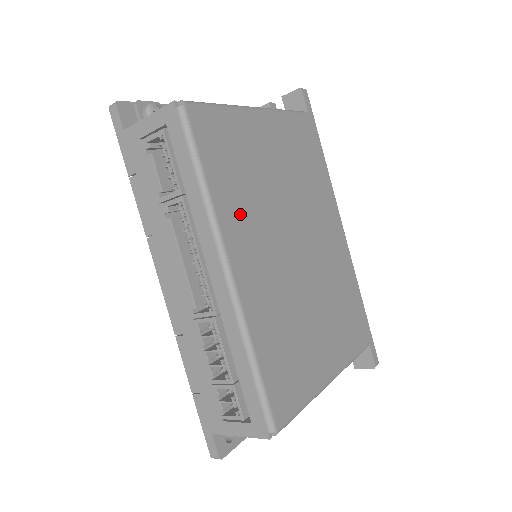
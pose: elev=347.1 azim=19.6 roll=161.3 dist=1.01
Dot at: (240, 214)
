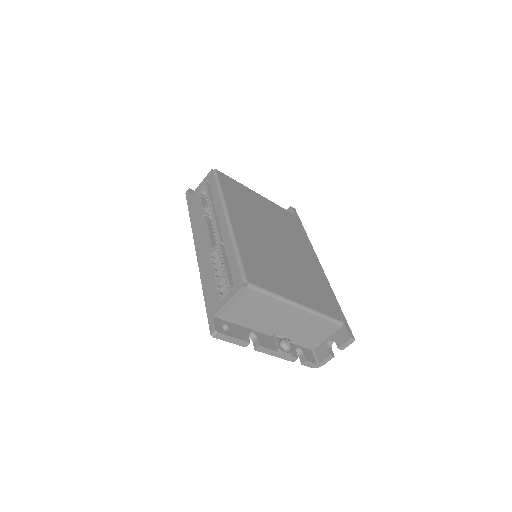
Dot at: (240, 209)
